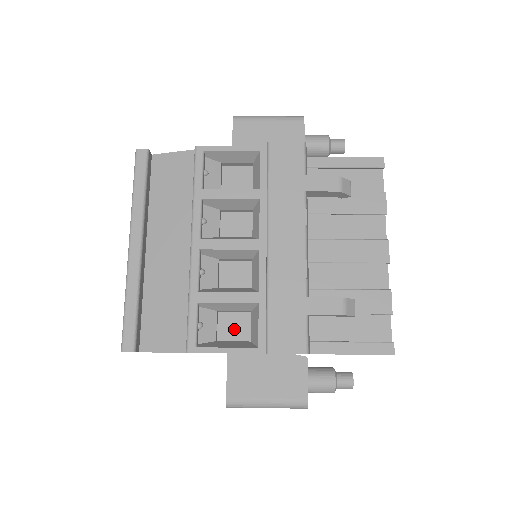
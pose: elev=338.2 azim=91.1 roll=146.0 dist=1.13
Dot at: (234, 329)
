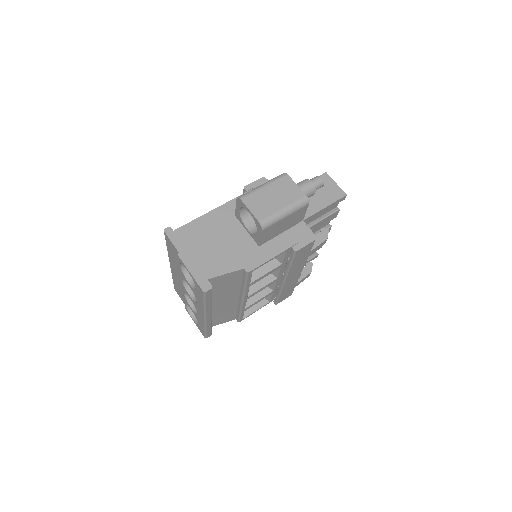
Dot at: occluded
